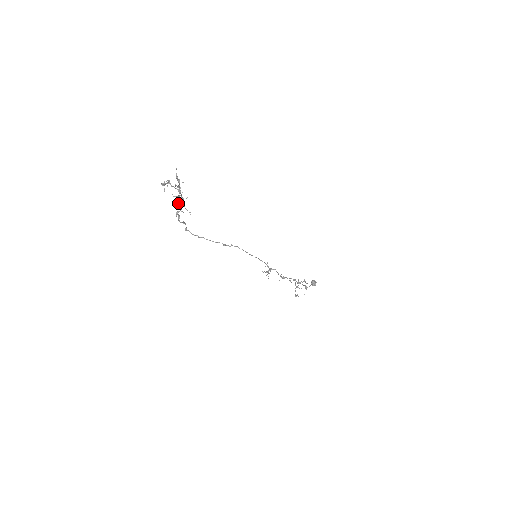
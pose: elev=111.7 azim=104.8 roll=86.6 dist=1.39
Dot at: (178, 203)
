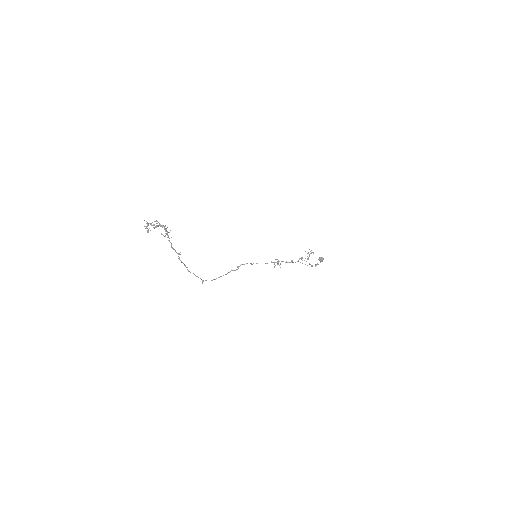
Dot at: occluded
